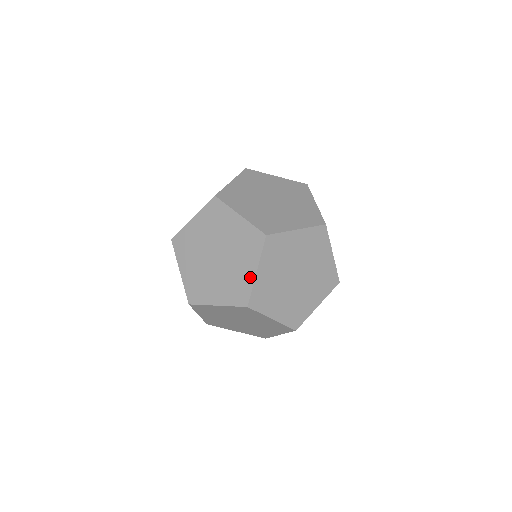
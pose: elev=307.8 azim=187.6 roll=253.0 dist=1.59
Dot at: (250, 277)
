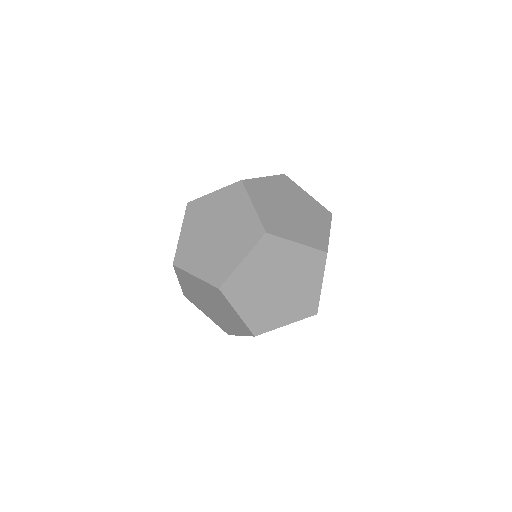
Dot at: (234, 263)
